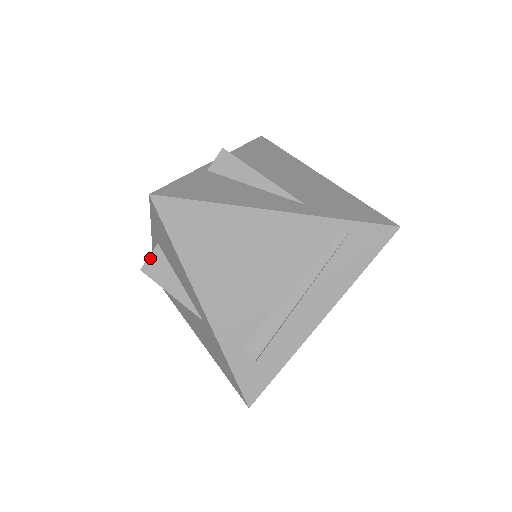
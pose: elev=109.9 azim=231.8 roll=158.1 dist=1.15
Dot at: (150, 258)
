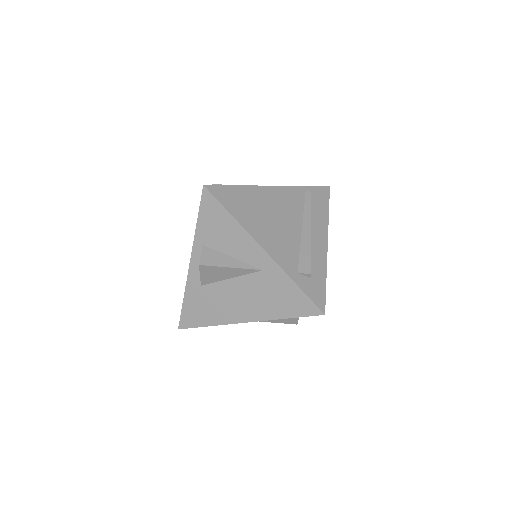
Dot at: (202, 255)
